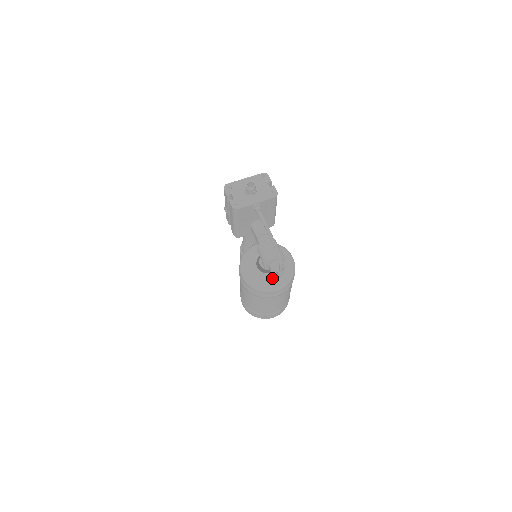
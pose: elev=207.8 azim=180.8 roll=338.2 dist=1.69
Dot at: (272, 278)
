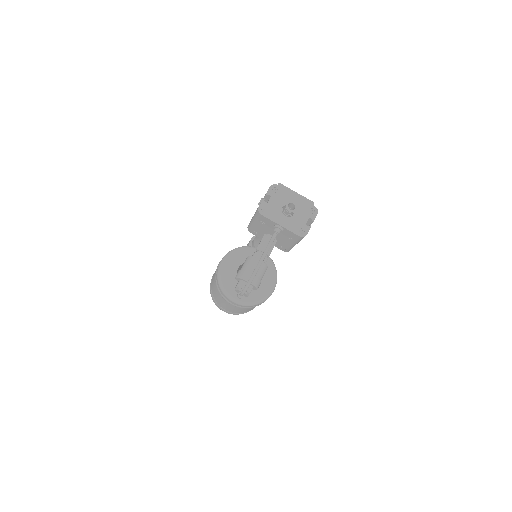
Dot at: occluded
